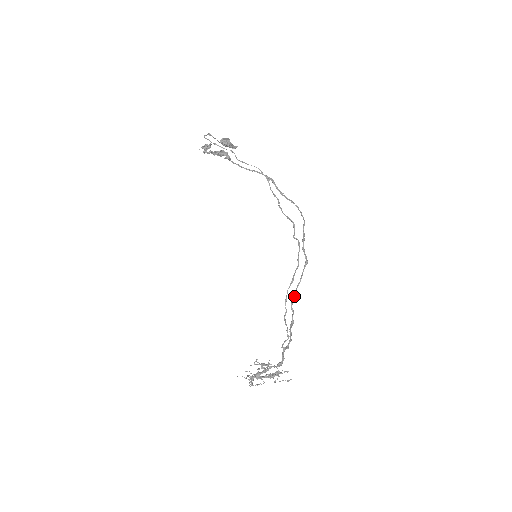
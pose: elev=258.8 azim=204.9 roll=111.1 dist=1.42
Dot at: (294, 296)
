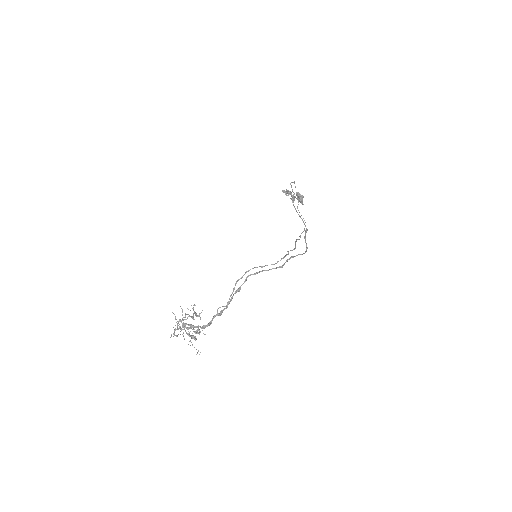
Dot at: (255, 273)
